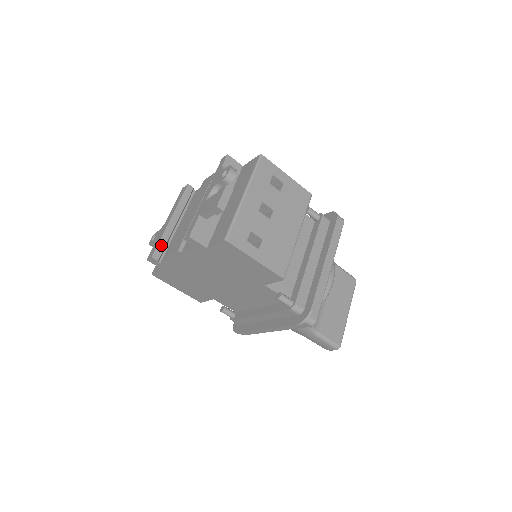
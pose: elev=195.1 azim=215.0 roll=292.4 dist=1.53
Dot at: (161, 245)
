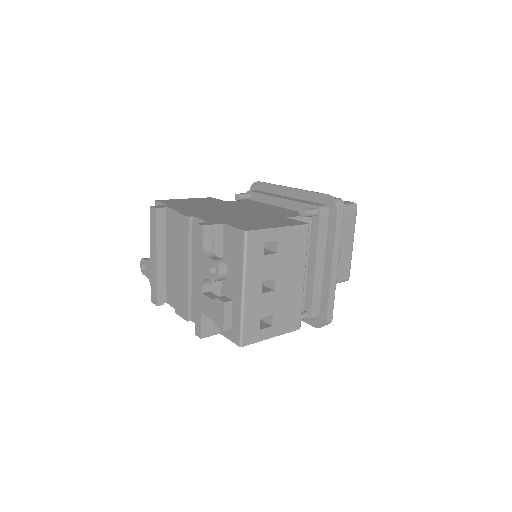
Dot at: (160, 289)
